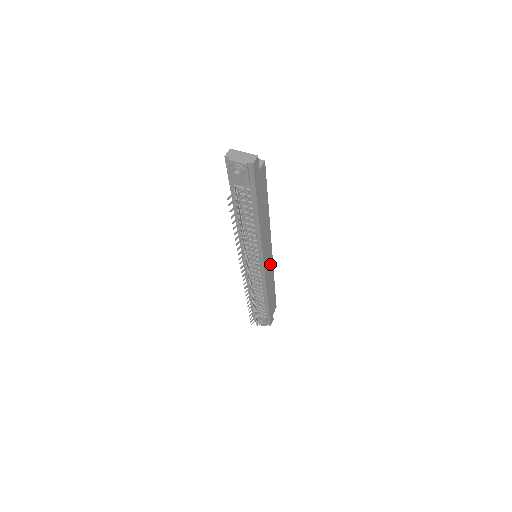
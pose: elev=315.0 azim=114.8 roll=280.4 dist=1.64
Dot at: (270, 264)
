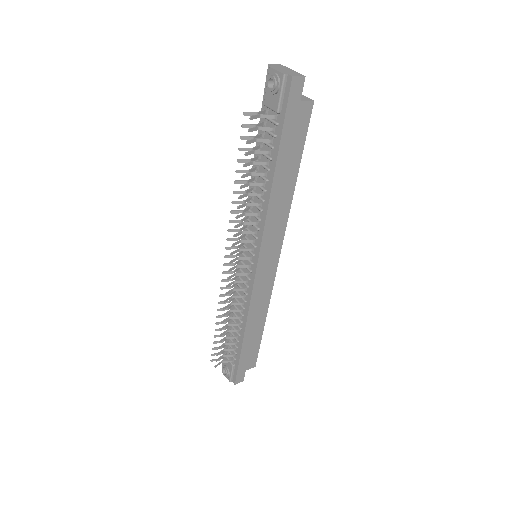
Dot at: (268, 281)
